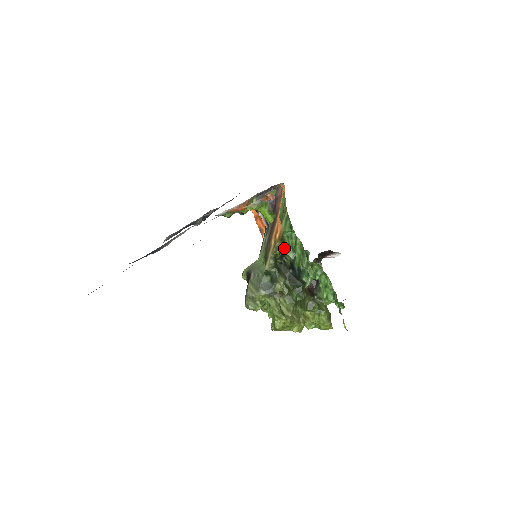
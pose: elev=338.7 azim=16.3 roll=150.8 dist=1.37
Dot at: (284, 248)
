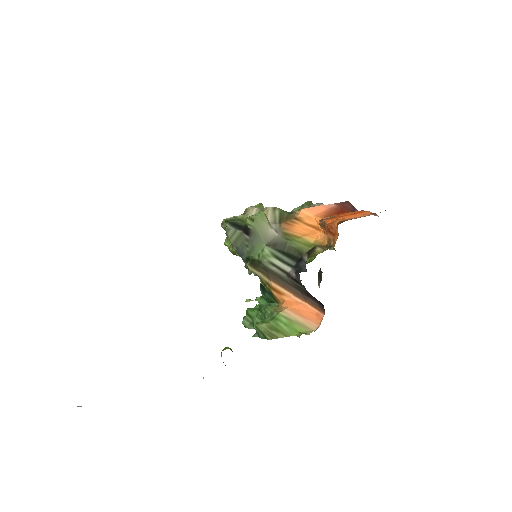
Dot at: occluded
